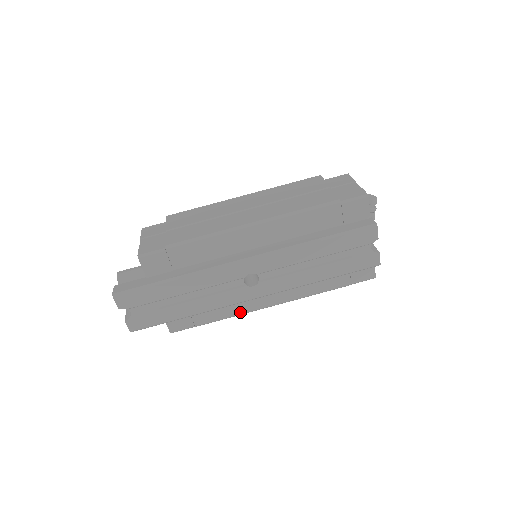
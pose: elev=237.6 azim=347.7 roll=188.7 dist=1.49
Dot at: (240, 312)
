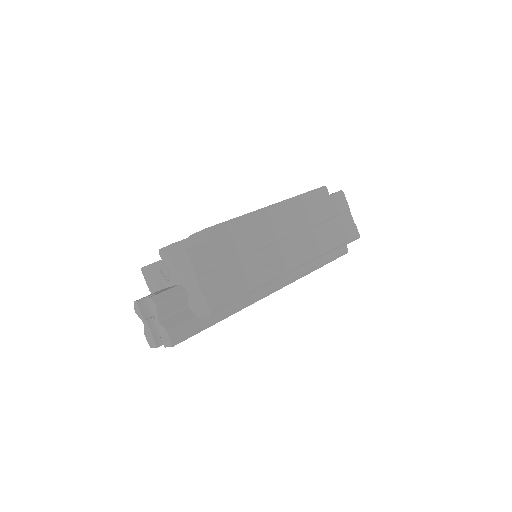
Dot at: occluded
